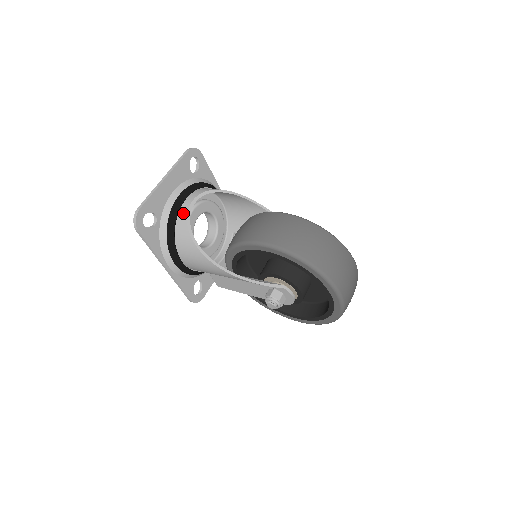
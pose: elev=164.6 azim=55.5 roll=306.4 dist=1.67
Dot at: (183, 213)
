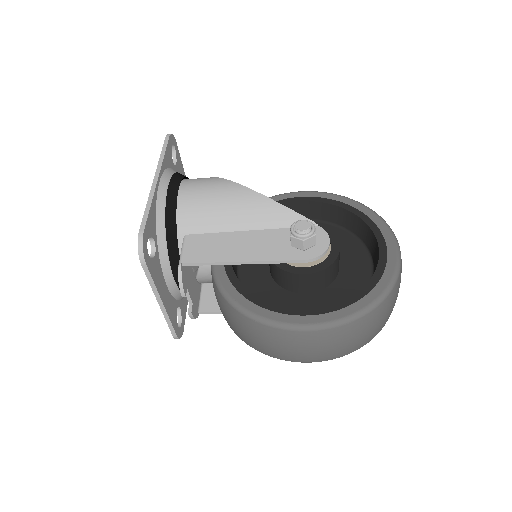
Dot at: occluded
